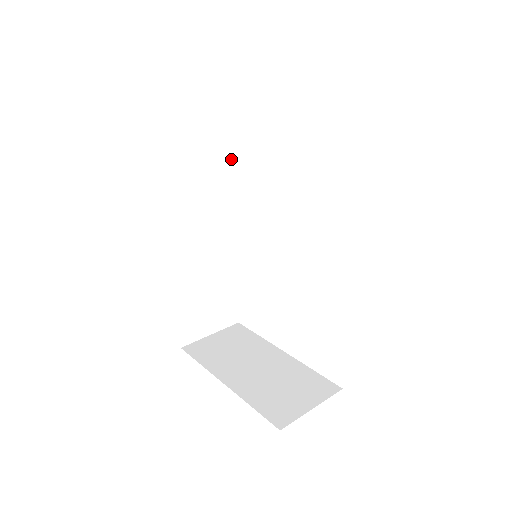
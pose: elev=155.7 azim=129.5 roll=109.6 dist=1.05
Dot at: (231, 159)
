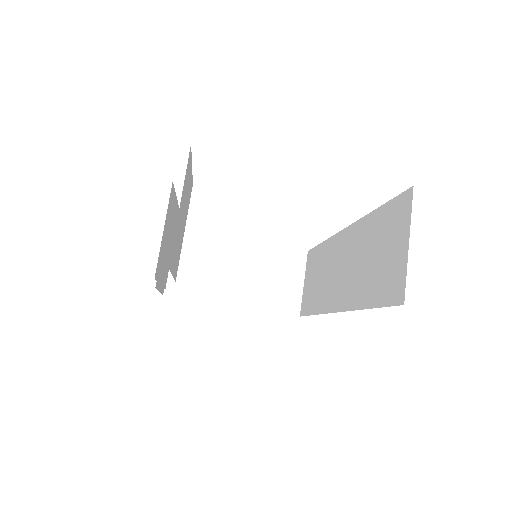
Dot at: (188, 193)
